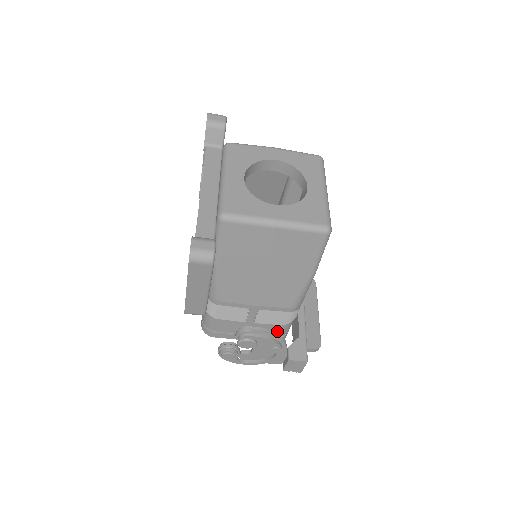
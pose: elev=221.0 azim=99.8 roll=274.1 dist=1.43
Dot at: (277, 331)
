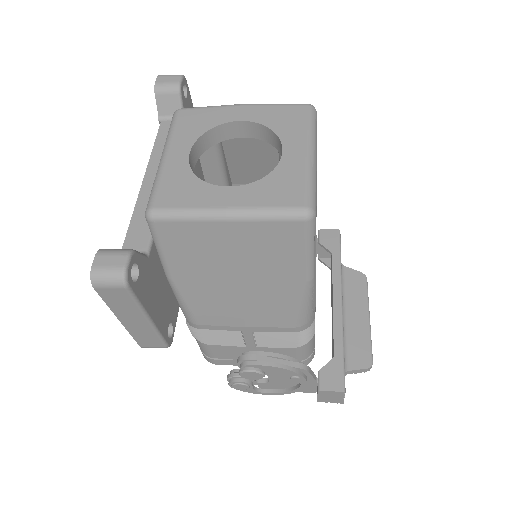
Dot at: (293, 355)
